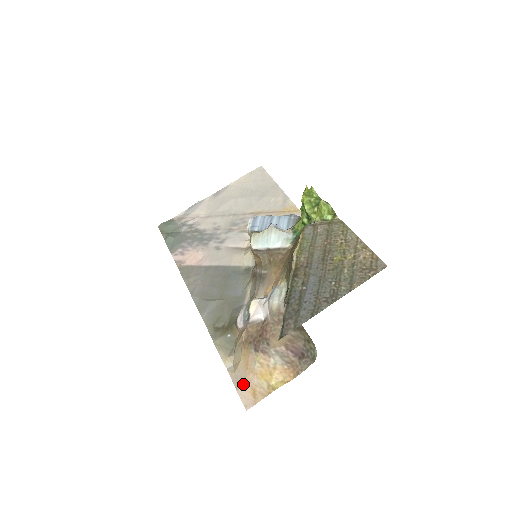
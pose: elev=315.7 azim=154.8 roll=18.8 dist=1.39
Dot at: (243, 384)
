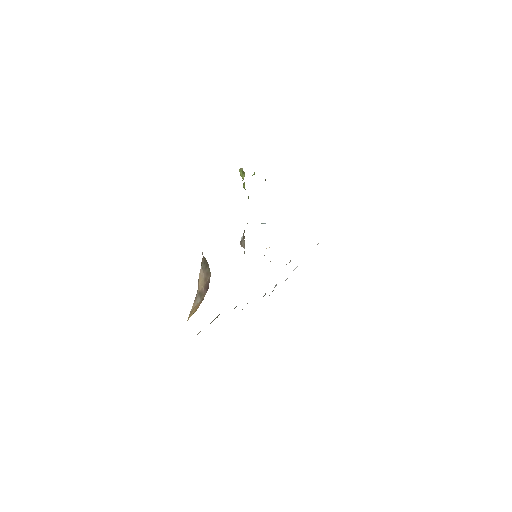
Dot at: occluded
